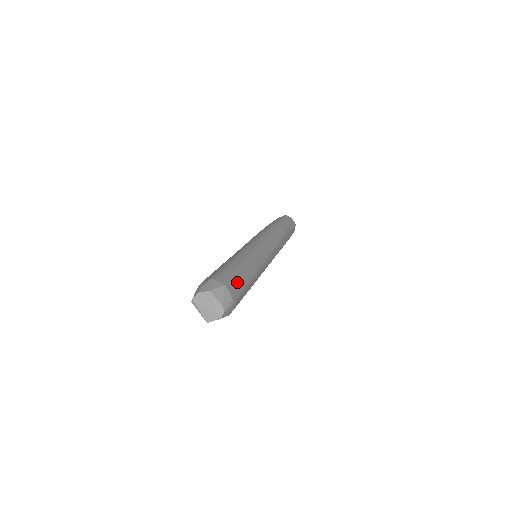
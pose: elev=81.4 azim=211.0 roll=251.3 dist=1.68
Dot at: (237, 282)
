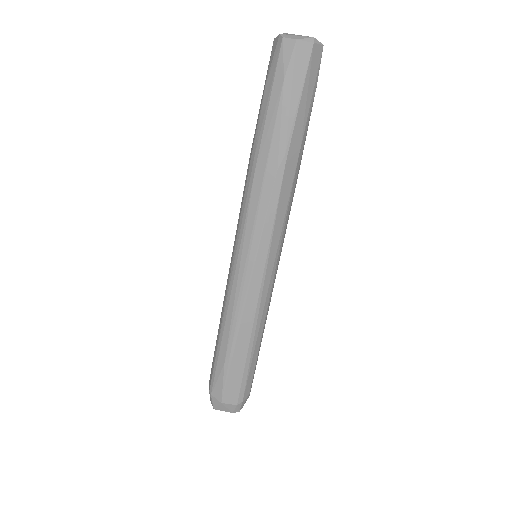
Dot at: (233, 383)
